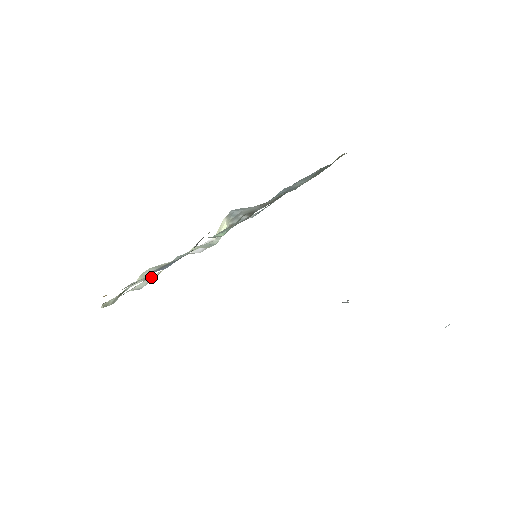
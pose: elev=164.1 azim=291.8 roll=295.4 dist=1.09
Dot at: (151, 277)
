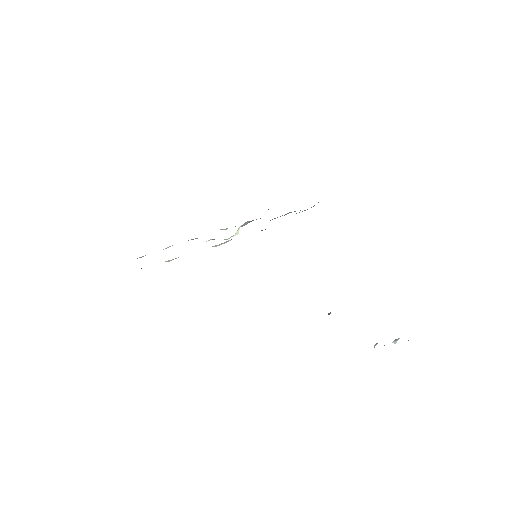
Dot at: occluded
